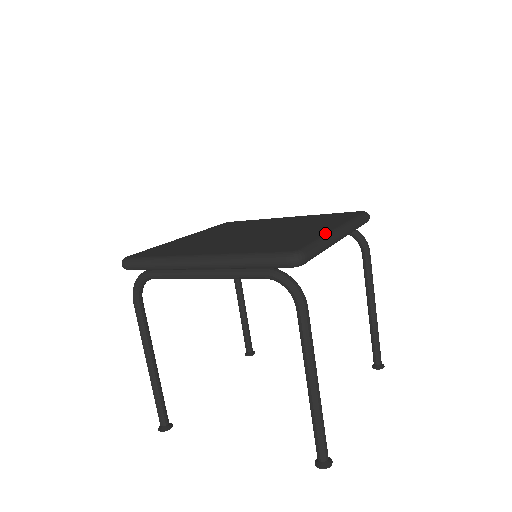
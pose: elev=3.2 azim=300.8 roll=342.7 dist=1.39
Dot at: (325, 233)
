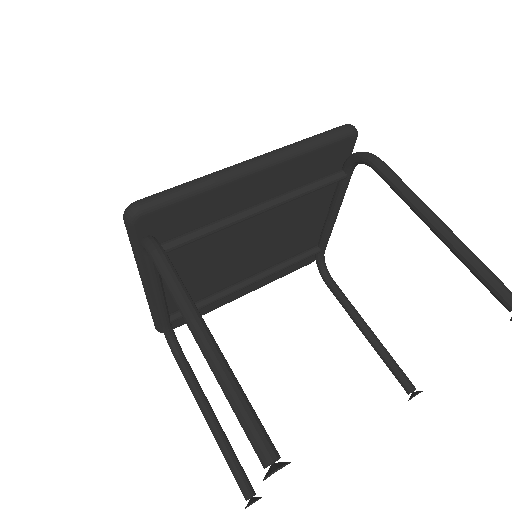
Dot at: occluded
